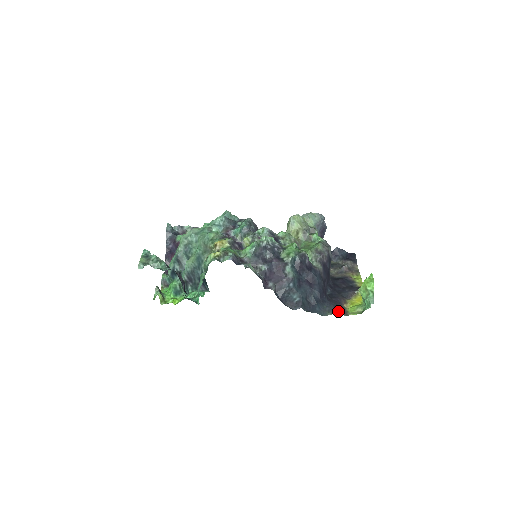
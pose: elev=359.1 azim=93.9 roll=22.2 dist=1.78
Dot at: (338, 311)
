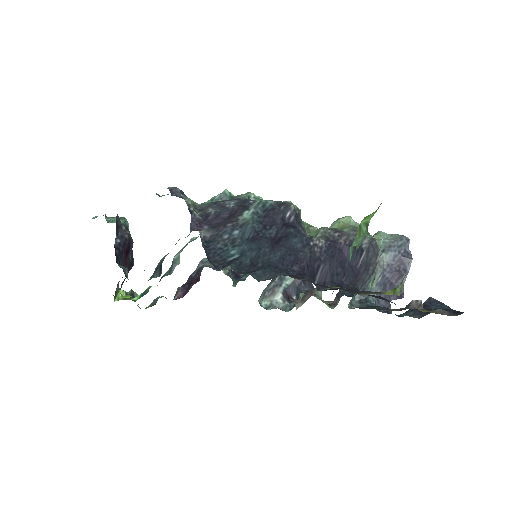
Dot at: (293, 277)
